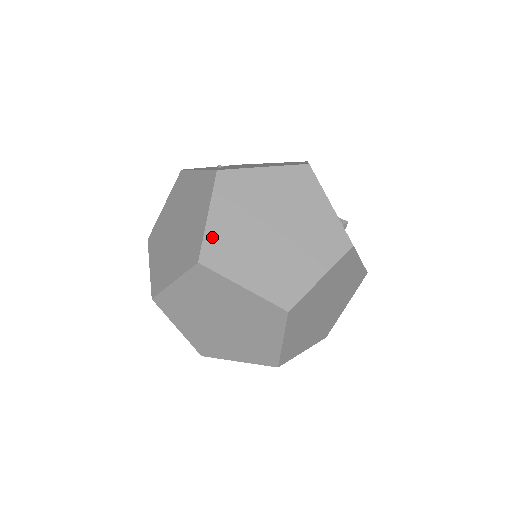
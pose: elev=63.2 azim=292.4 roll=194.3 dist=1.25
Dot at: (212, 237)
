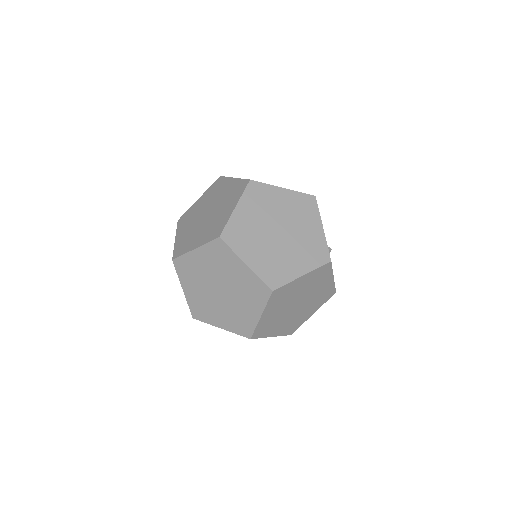
Dot at: (234, 223)
